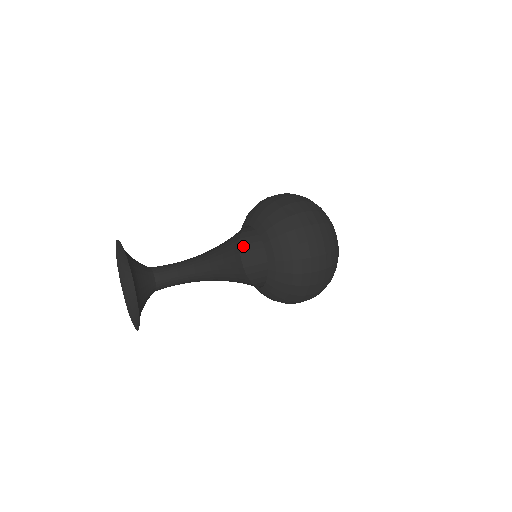
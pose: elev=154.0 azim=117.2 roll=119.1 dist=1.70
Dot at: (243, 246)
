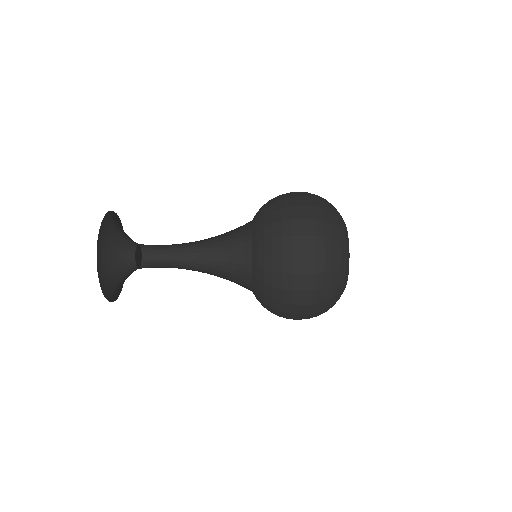
Dot at: occluded
